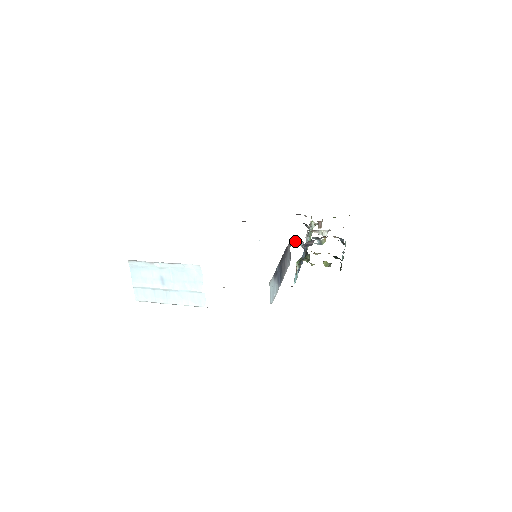
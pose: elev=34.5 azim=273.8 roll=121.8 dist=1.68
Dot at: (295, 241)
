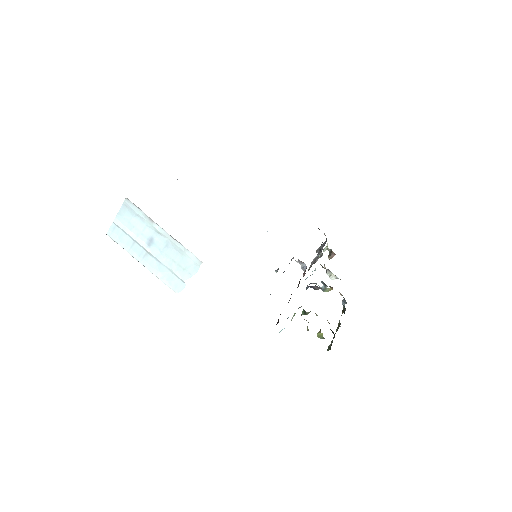
Dot at: occluded
